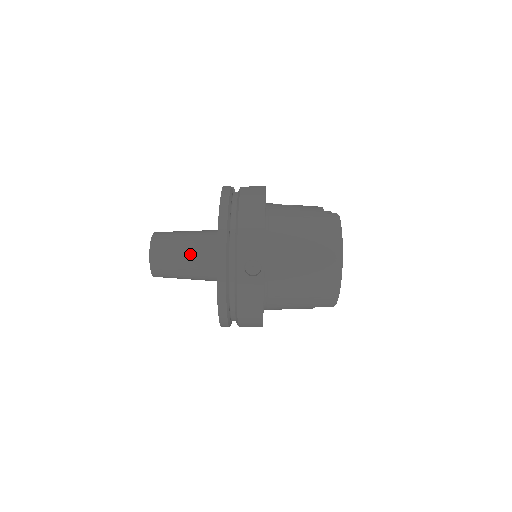
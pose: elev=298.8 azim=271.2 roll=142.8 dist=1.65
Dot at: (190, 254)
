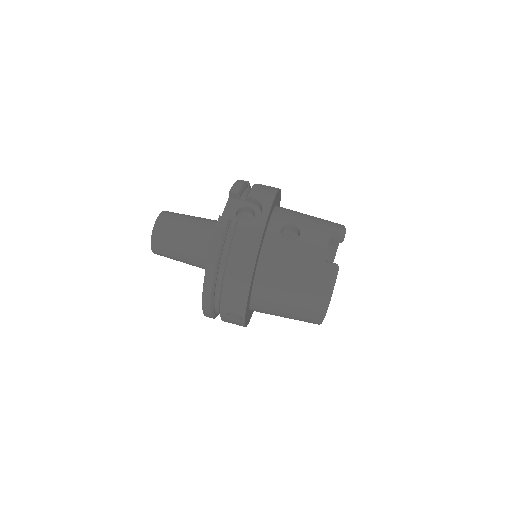
Dot at: (188, 258)
